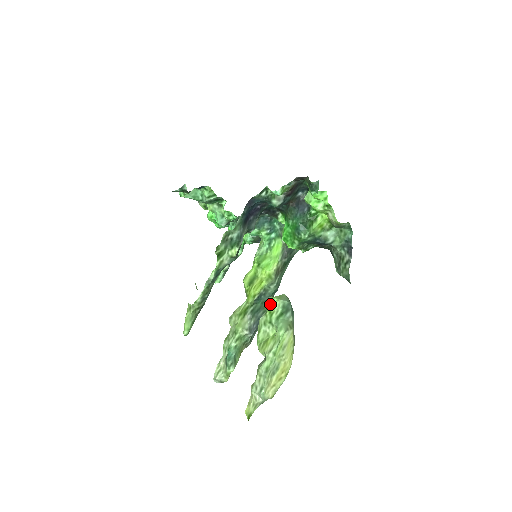
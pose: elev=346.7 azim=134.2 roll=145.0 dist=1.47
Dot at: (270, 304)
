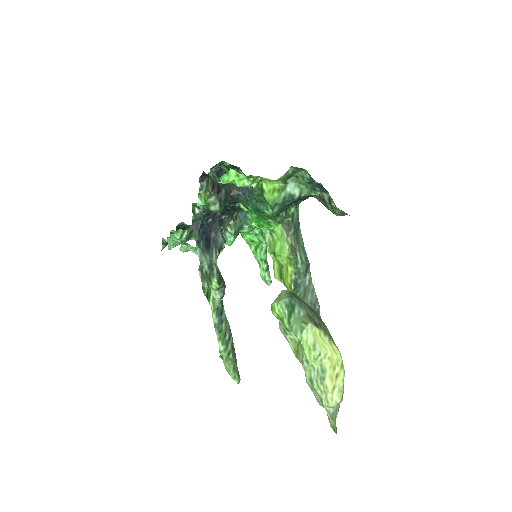
Dot at: (274, 312)
